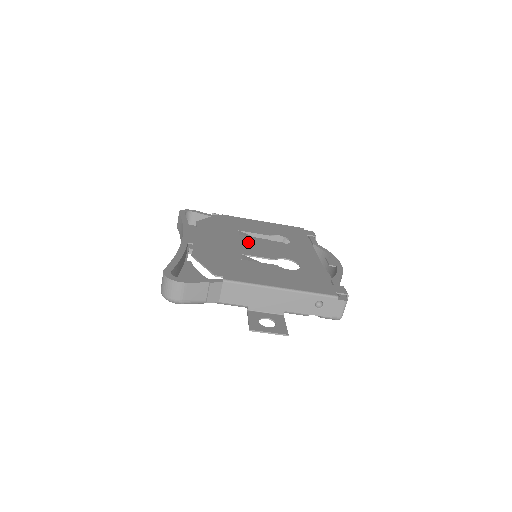
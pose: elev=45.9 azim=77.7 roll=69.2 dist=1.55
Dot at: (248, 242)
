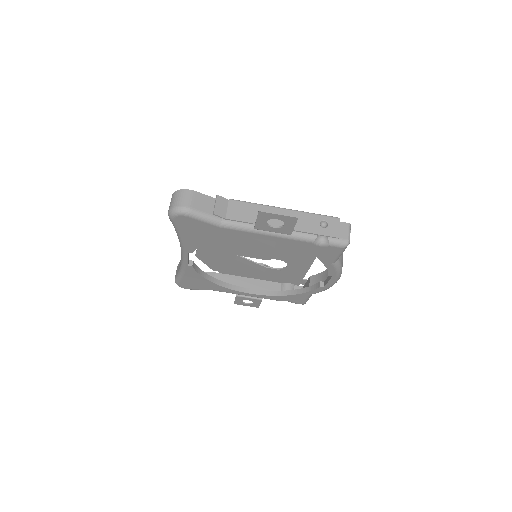
Dot at: (247, 248)
